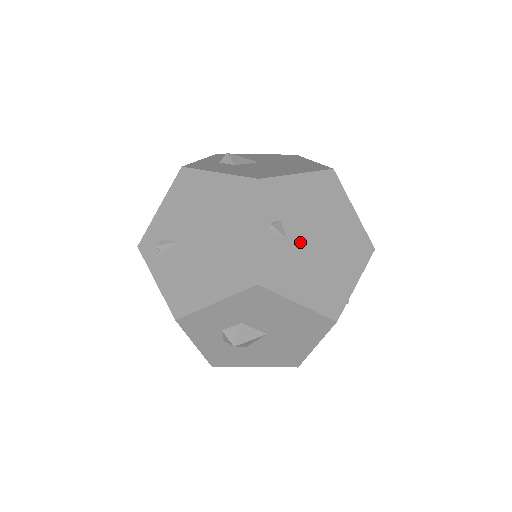
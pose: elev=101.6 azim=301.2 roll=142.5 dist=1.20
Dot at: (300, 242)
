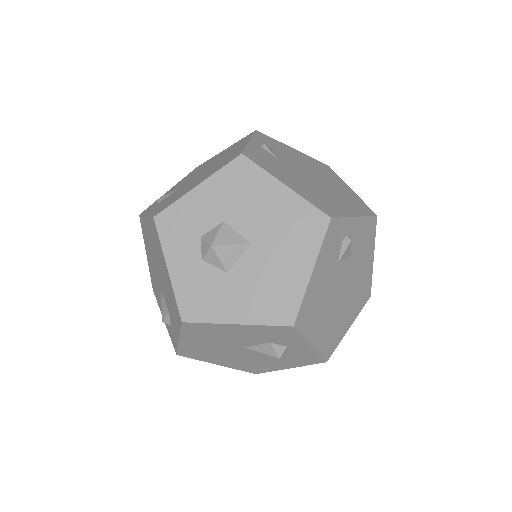
Dot at: (291, 167)
